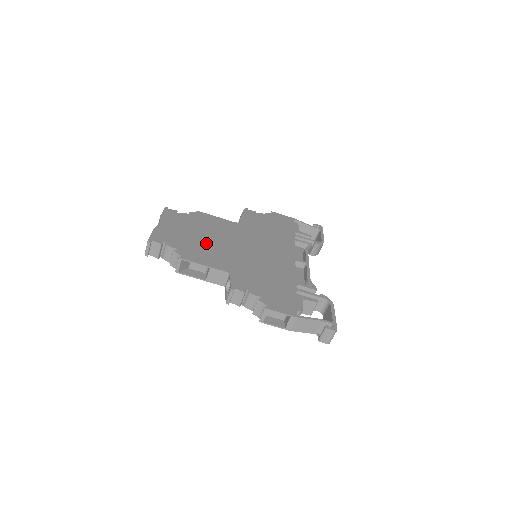
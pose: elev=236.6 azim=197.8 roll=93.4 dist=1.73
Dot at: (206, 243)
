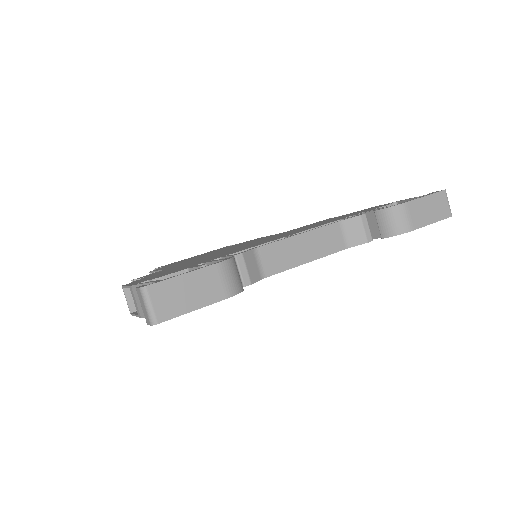
Dot at: occluded
